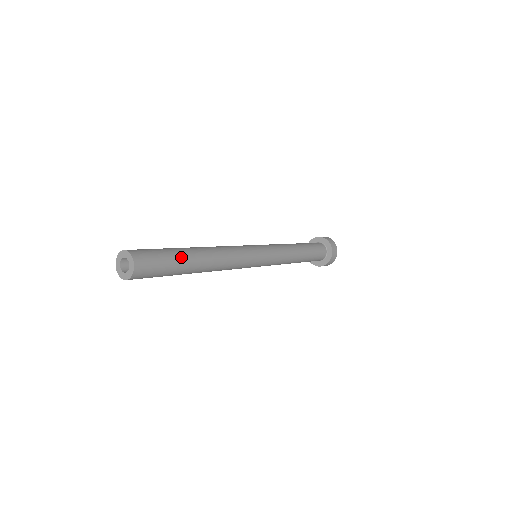
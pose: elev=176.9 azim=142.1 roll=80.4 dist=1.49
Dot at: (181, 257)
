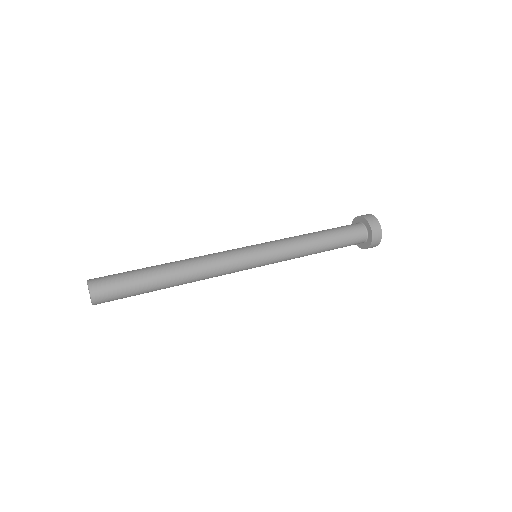
Dot at: (146, 287)
